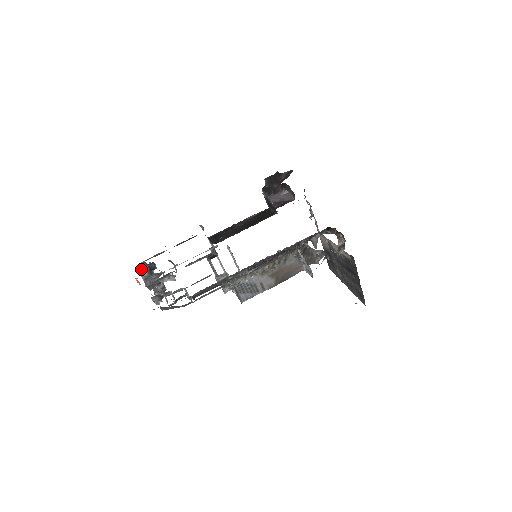
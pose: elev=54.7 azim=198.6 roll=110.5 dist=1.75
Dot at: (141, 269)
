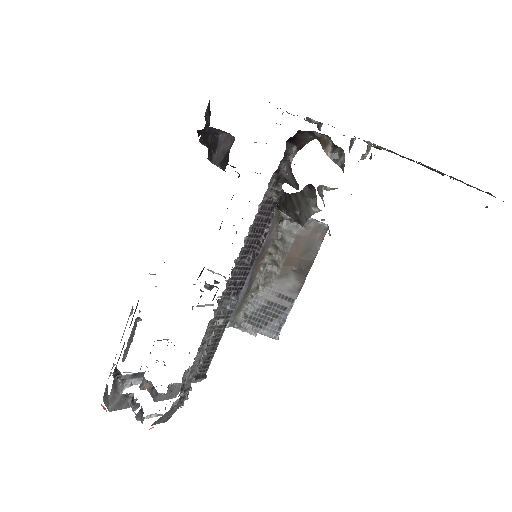
Dot at: occluded
